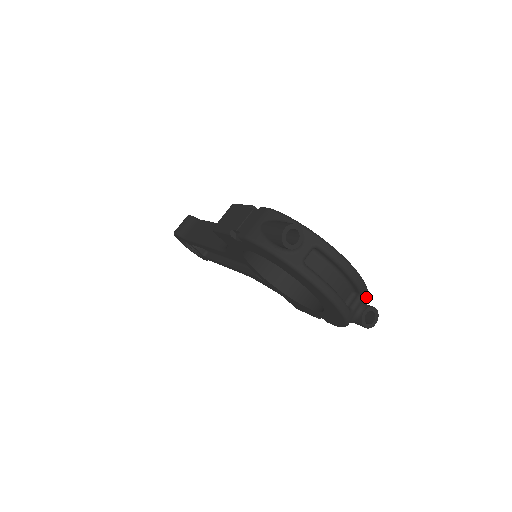
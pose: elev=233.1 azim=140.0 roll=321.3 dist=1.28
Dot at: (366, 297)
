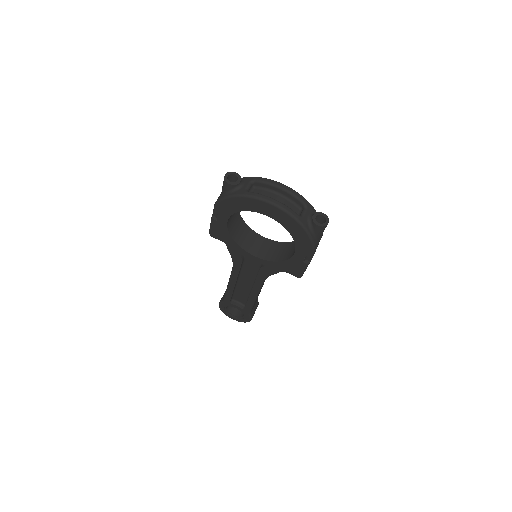
Dot at: (314, 211)
